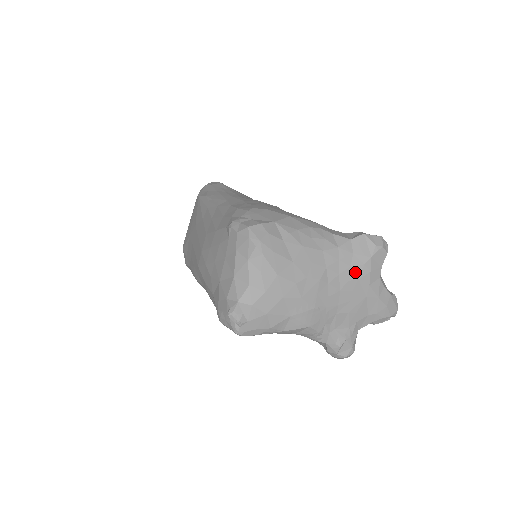
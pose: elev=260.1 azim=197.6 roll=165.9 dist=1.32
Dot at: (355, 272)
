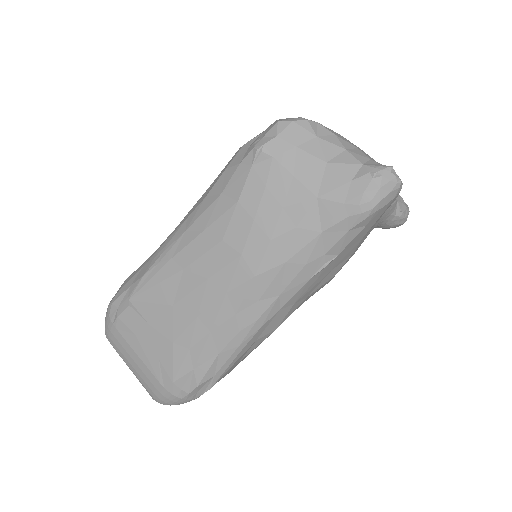
Dot at: occluded
